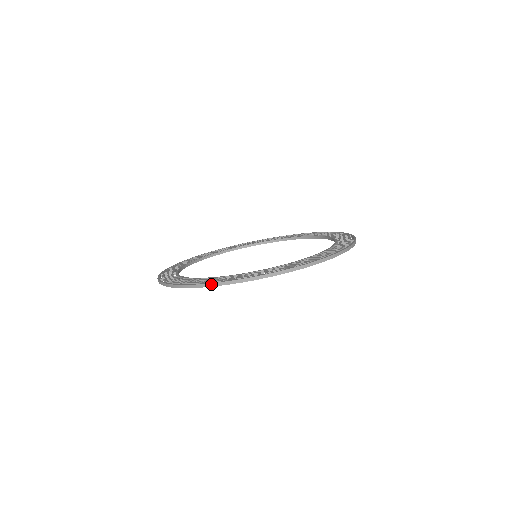
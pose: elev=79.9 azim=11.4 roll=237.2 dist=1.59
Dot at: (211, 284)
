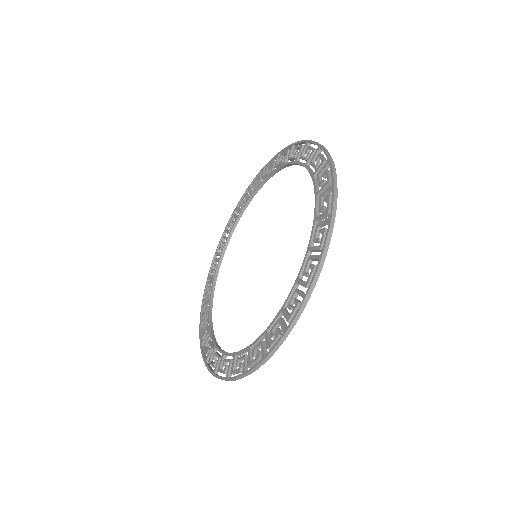
Dot at: (295, 320)
